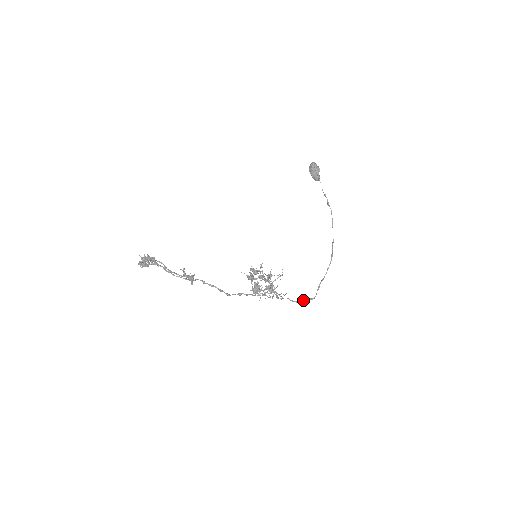
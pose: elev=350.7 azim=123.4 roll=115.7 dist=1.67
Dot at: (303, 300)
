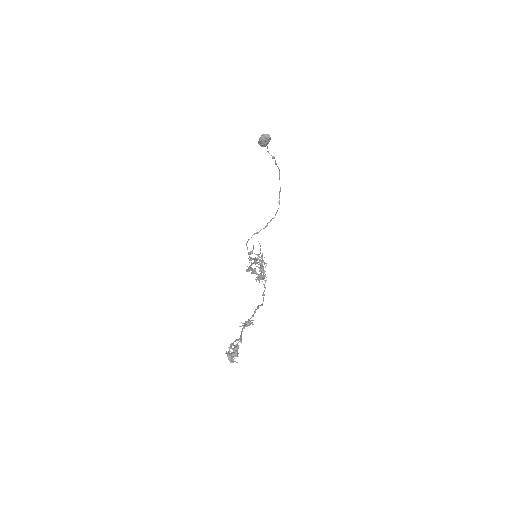
Dot at: (251, 237)
